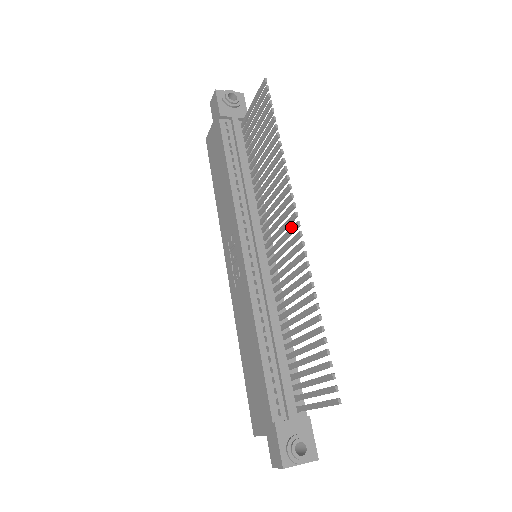
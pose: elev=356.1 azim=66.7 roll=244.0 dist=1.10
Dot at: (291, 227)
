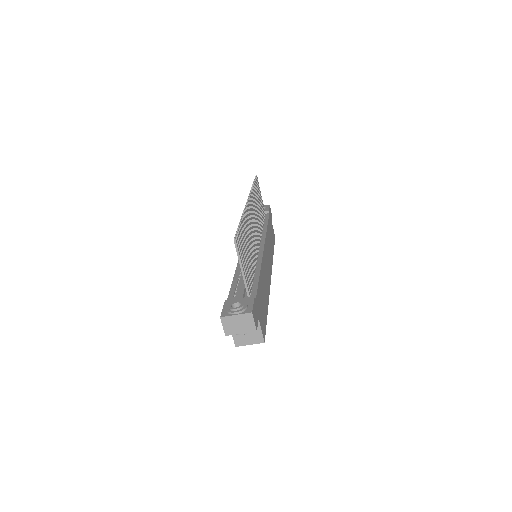
Dot at: occluded
